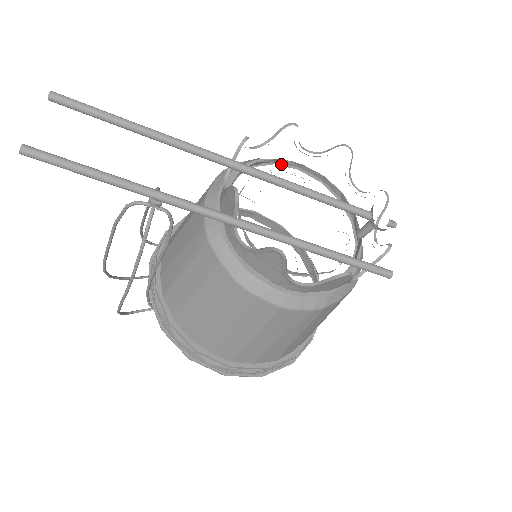
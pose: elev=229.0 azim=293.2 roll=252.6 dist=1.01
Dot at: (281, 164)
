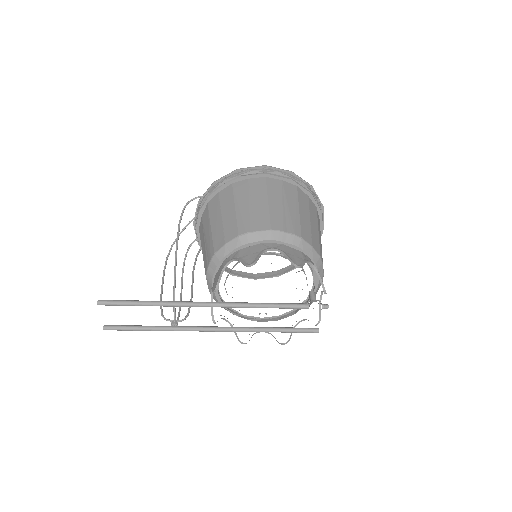
Dot at: (256, 245)
